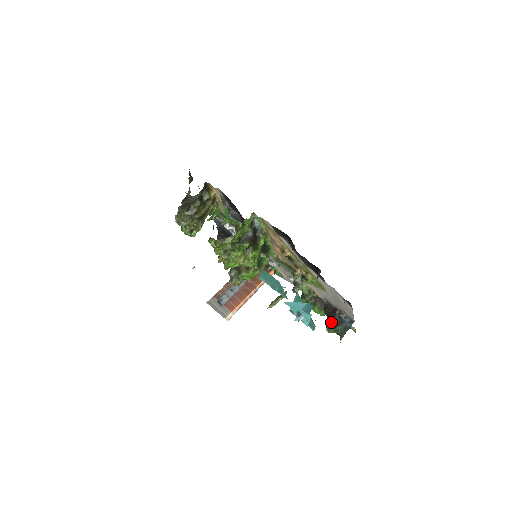
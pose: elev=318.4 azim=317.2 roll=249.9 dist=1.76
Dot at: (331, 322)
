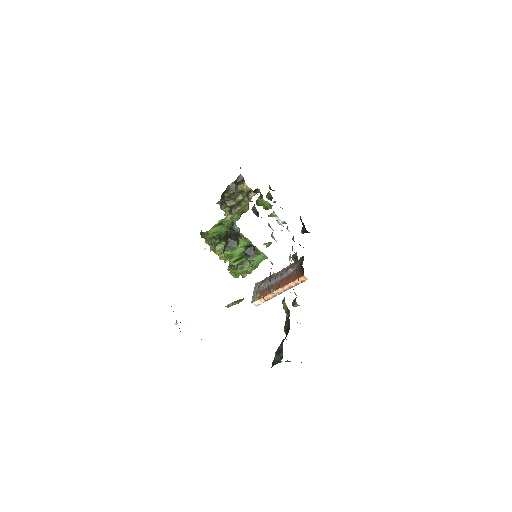
Dot at: (278, 349)
